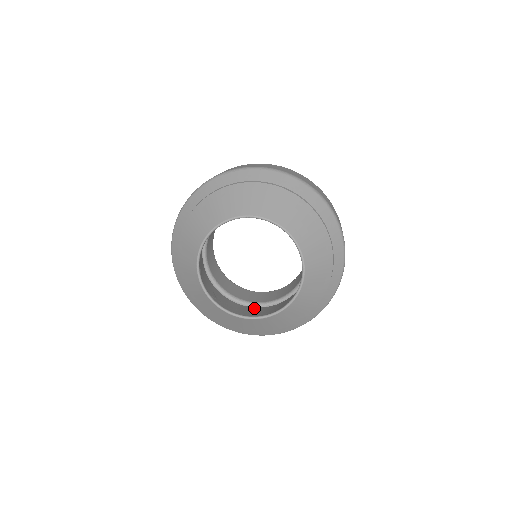
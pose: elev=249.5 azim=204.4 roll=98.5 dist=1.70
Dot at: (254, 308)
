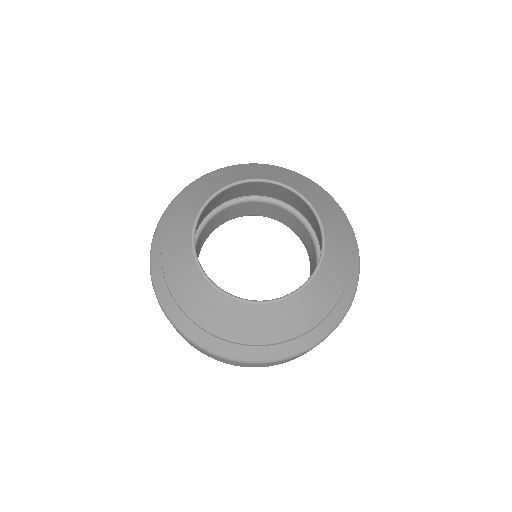
Dot at: occluded
